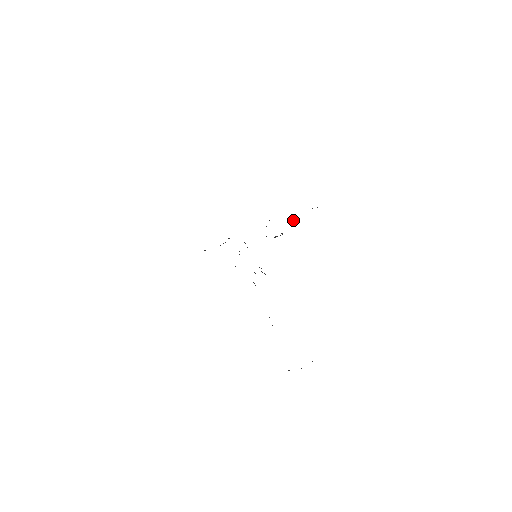
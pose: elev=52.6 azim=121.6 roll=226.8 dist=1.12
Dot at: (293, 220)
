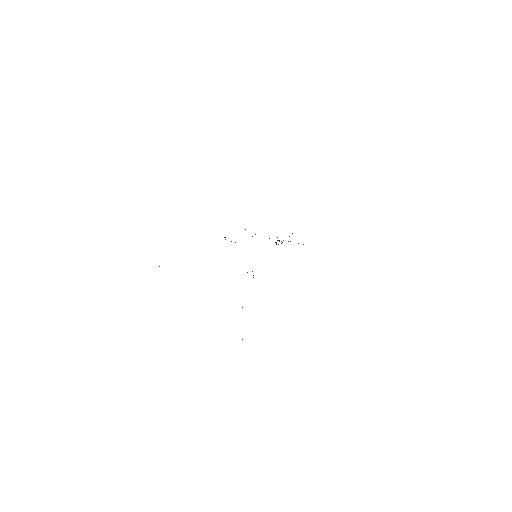
Dot at: occluded
